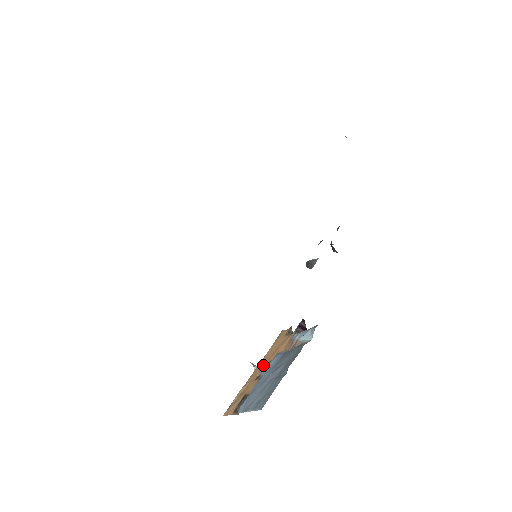
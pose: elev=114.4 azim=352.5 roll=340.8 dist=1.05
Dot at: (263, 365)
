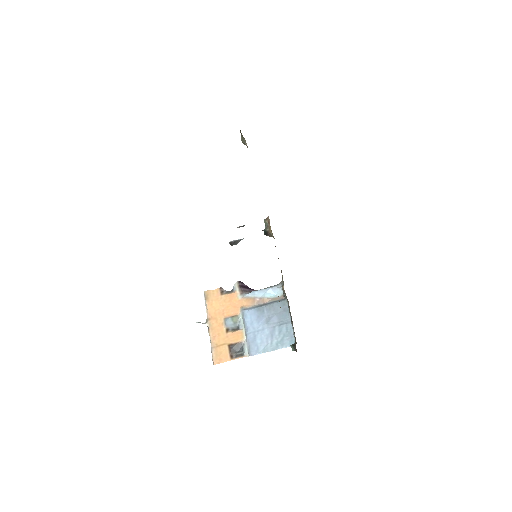
Dot at: (221, 320)
